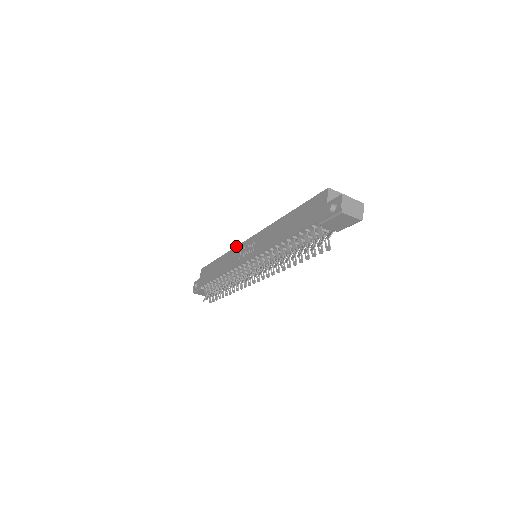
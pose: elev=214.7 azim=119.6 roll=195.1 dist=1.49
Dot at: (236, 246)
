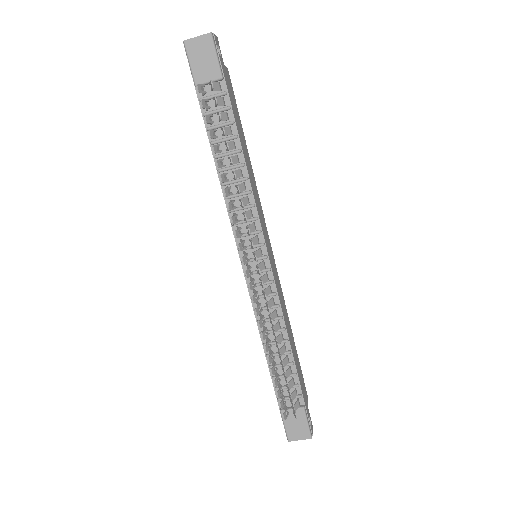
Dot at: occluded
